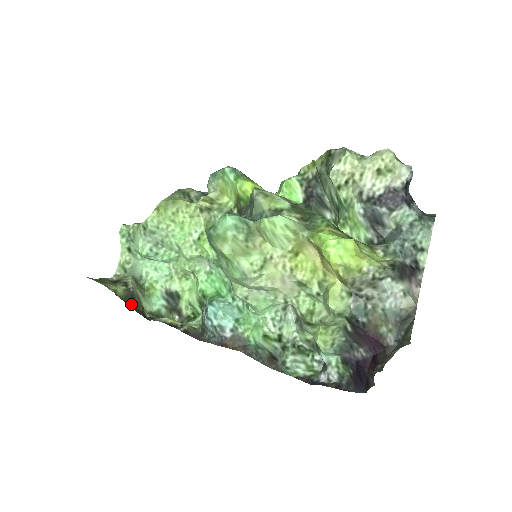
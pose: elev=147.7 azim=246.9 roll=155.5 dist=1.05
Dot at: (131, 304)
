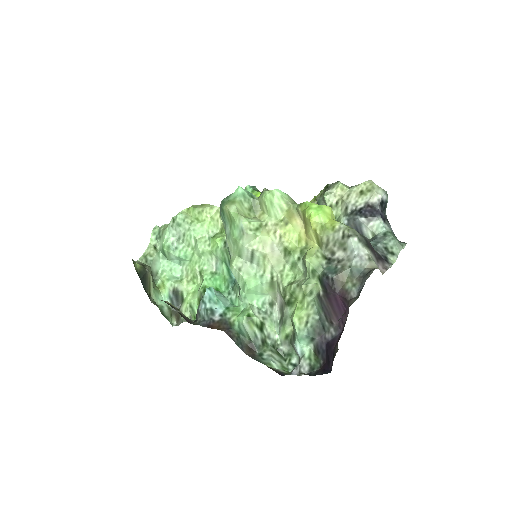
Dot at: (142, 281)
